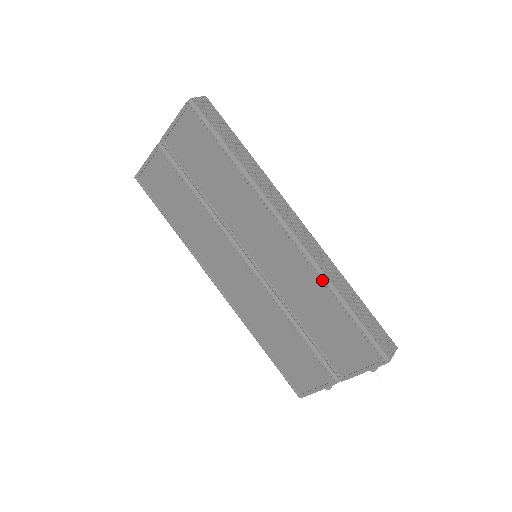
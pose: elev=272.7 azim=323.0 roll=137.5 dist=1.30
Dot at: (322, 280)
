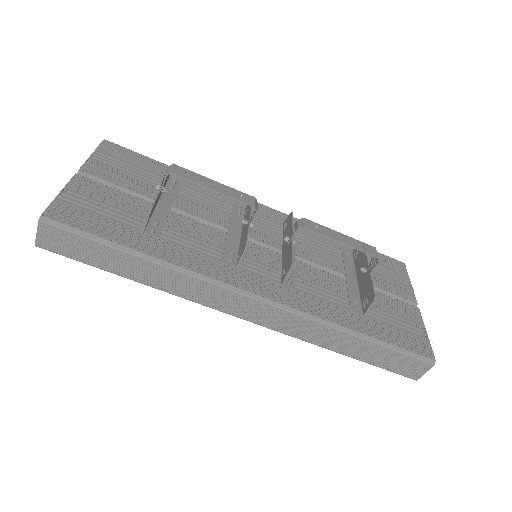
Dot at: (310, 341)
